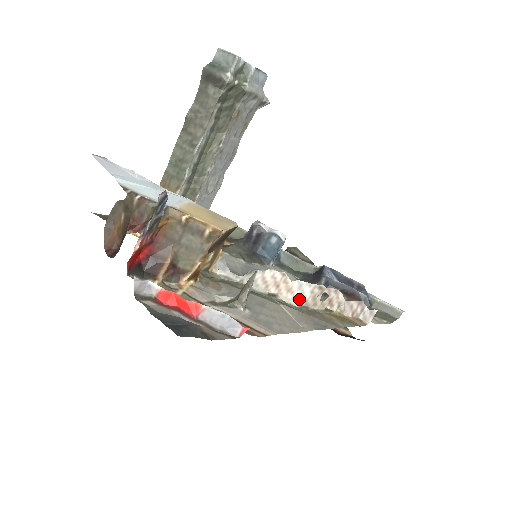
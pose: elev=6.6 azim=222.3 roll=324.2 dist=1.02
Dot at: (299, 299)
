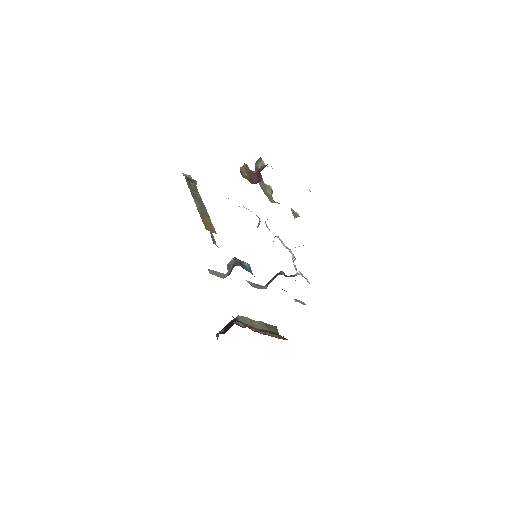
Dot at: occluded
